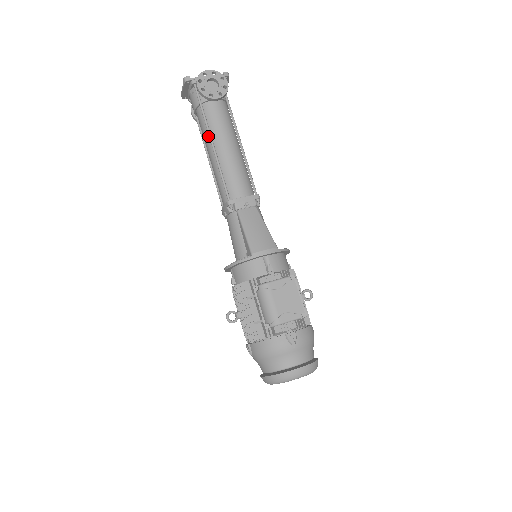
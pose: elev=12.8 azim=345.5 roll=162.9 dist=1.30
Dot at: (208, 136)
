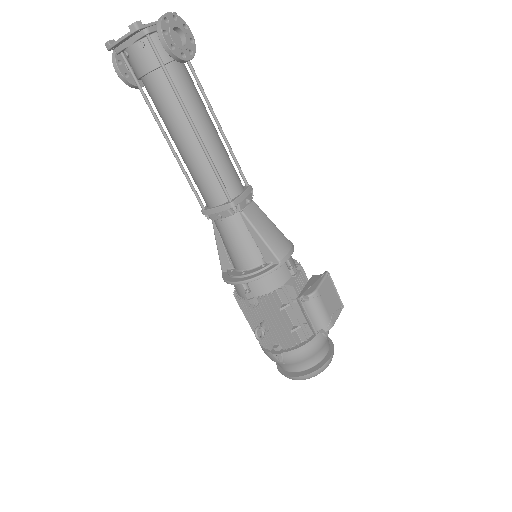
Dot at: (180, 115)
